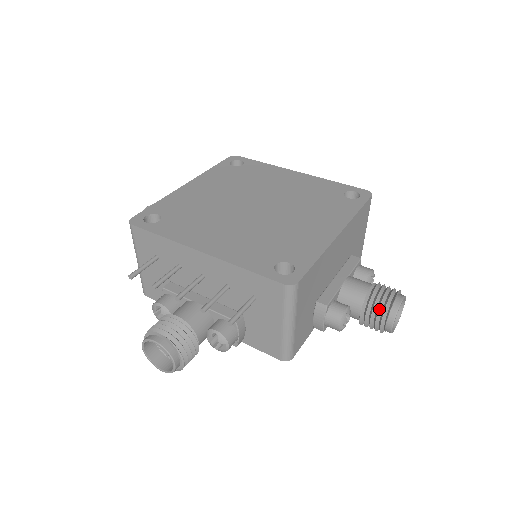
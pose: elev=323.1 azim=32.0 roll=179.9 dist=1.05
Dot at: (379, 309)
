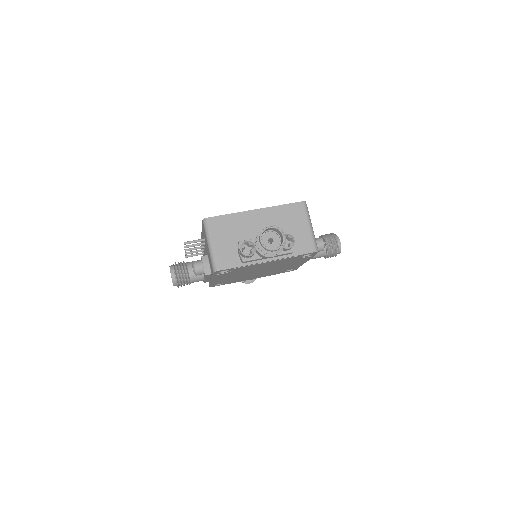
Dot at: (257, 234)
